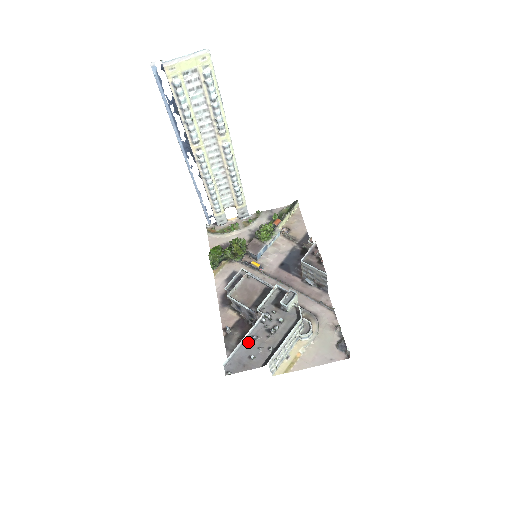
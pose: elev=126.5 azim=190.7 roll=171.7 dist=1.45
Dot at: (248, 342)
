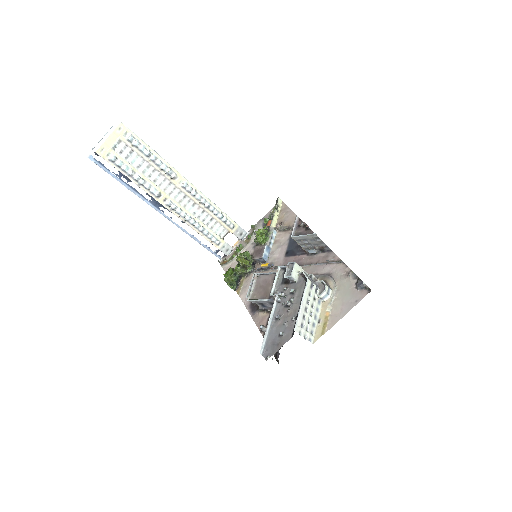
Dot at: (274, 324)
